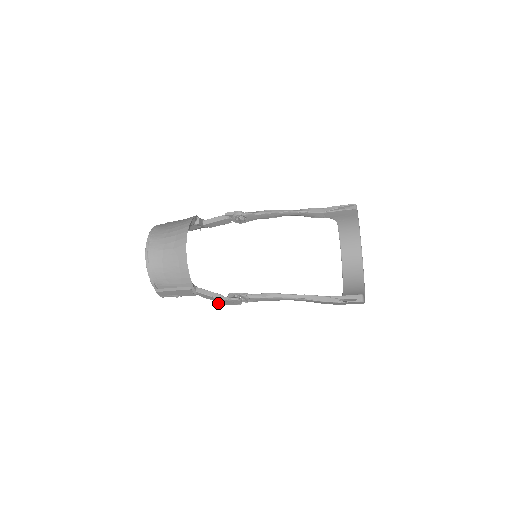
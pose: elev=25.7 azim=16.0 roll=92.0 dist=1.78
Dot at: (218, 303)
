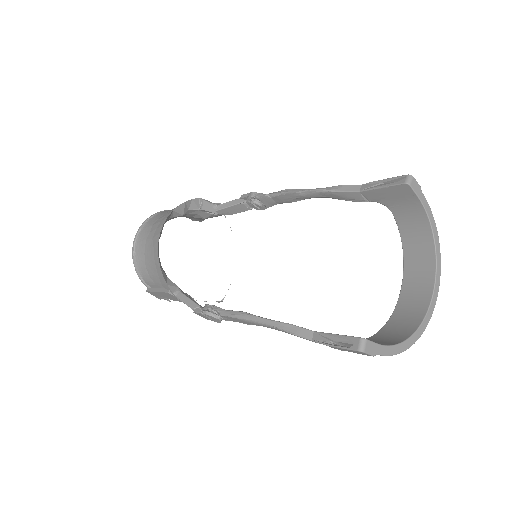
Dot at: occluded
